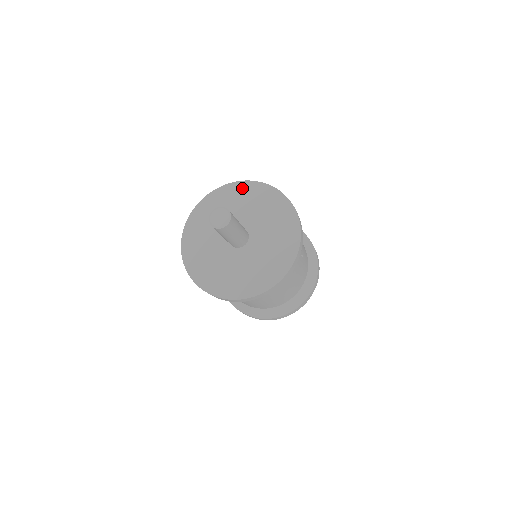
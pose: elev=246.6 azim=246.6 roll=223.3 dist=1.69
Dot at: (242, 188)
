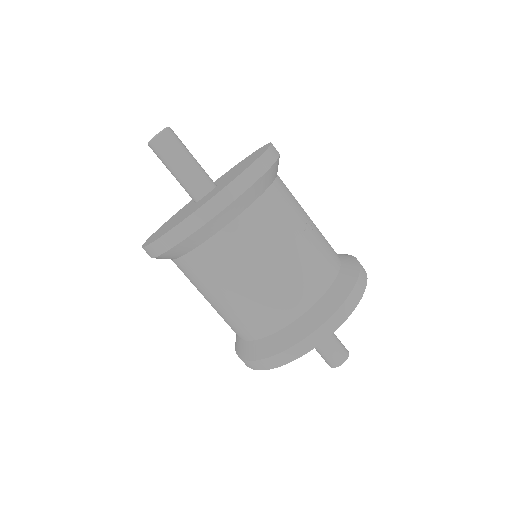
Dot at: (228, 171)
